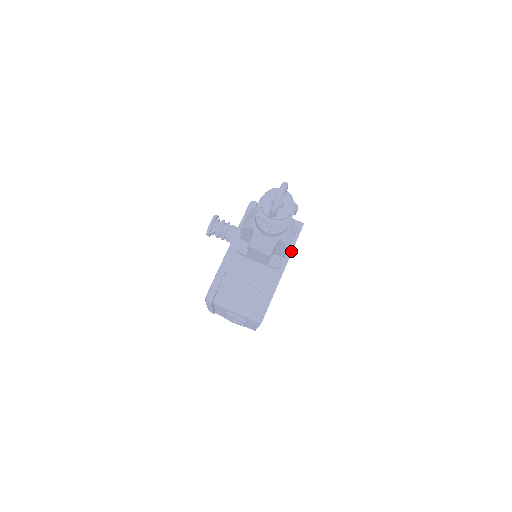
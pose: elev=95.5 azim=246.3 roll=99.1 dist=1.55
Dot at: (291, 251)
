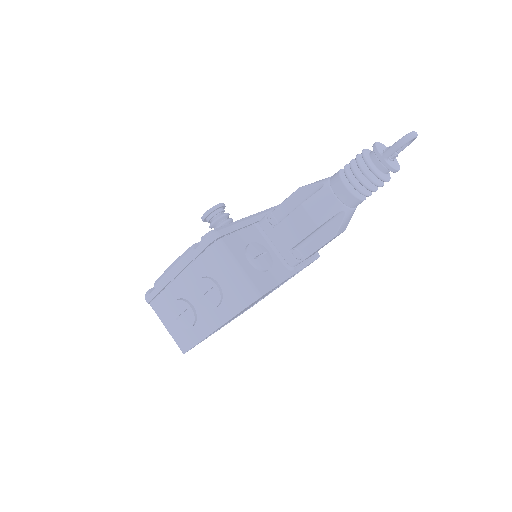
Dot at: (306, 265)
